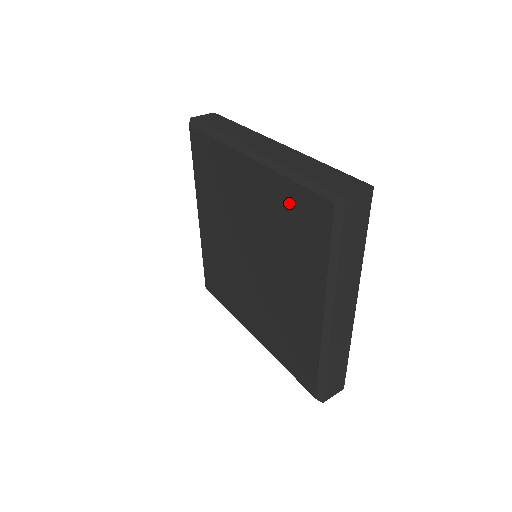
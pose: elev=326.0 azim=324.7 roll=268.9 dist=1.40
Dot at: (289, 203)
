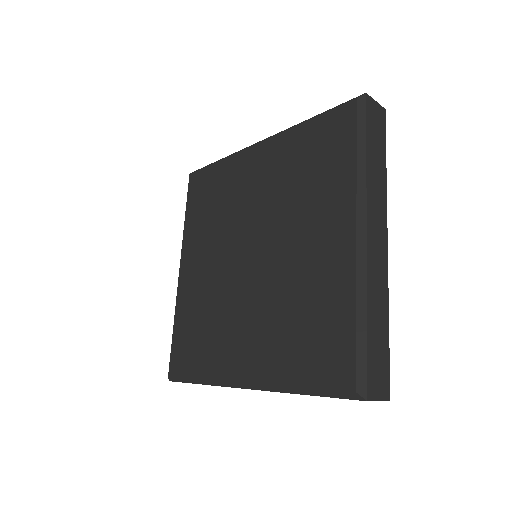
Dot at: (331, 316)
